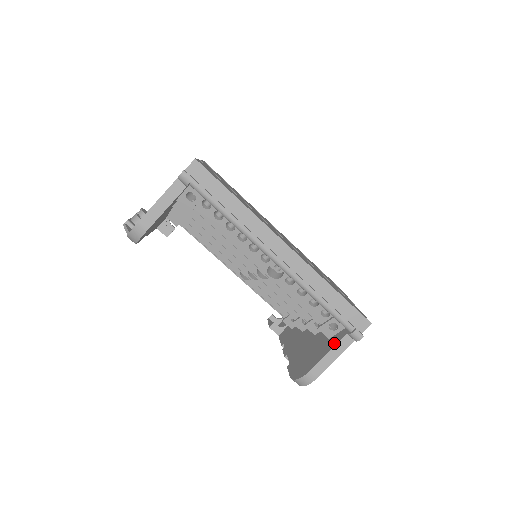
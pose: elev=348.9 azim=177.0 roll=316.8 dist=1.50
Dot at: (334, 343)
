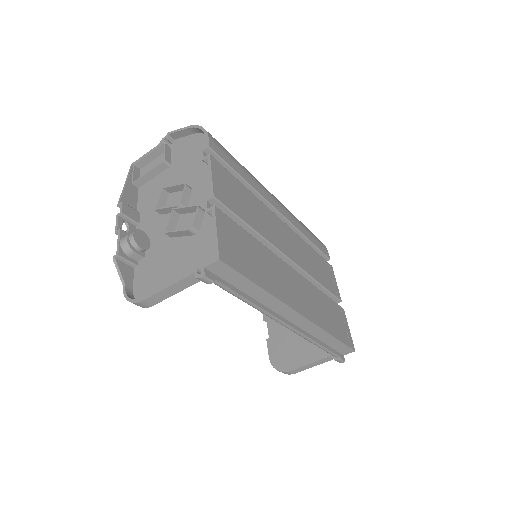
Dot at: (317, 357)
